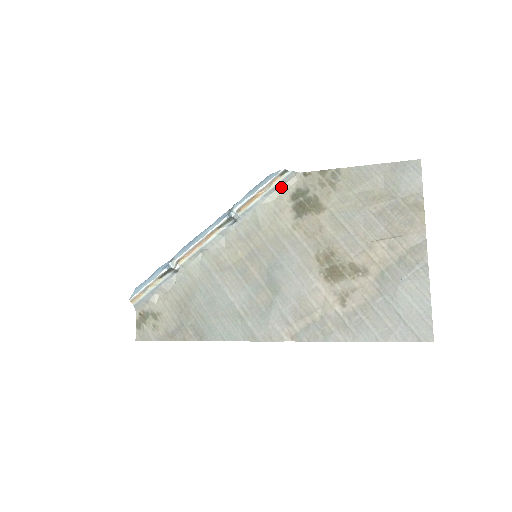
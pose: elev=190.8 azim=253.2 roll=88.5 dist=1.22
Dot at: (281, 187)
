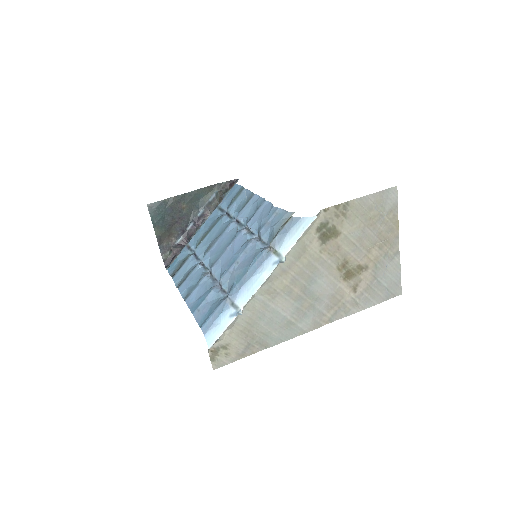
Dot at: (310, 225)
